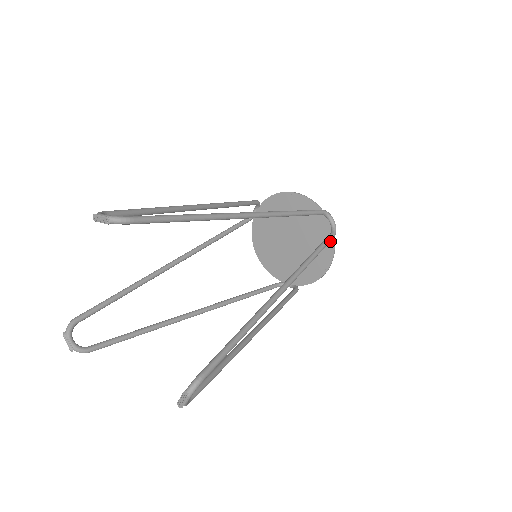
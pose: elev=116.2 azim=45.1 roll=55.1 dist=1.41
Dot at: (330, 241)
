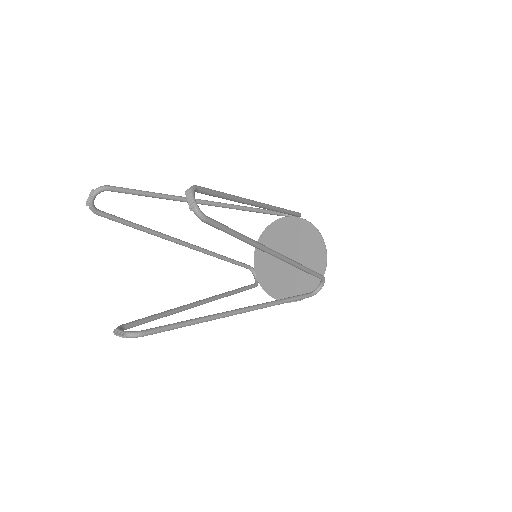
Dot at: (305, 293)
